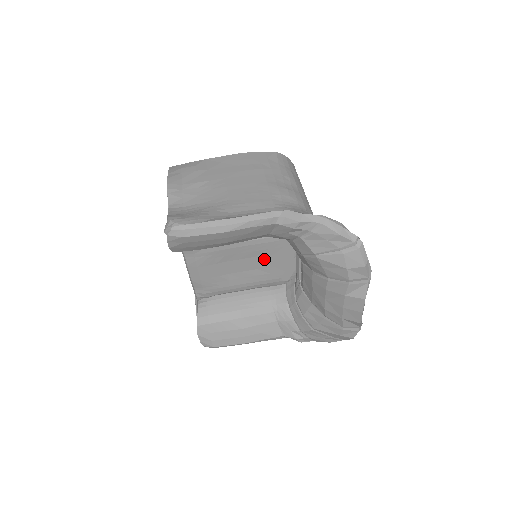
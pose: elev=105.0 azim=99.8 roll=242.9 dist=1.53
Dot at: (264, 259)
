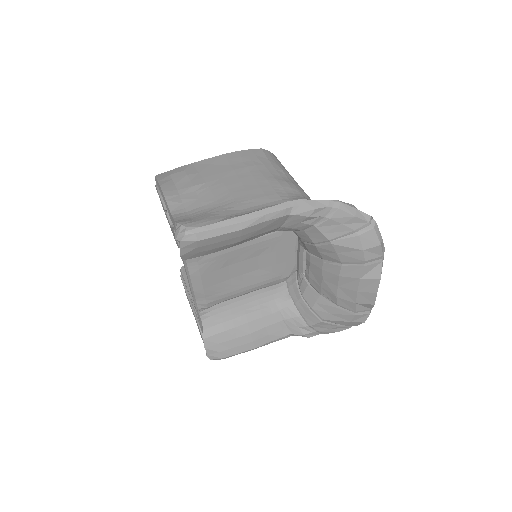
Dot at: (266, 257)
